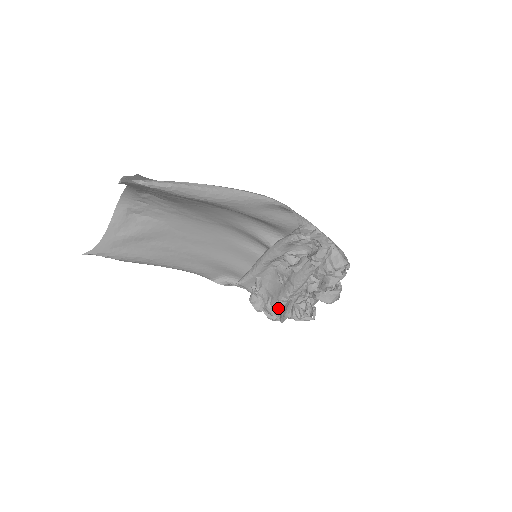
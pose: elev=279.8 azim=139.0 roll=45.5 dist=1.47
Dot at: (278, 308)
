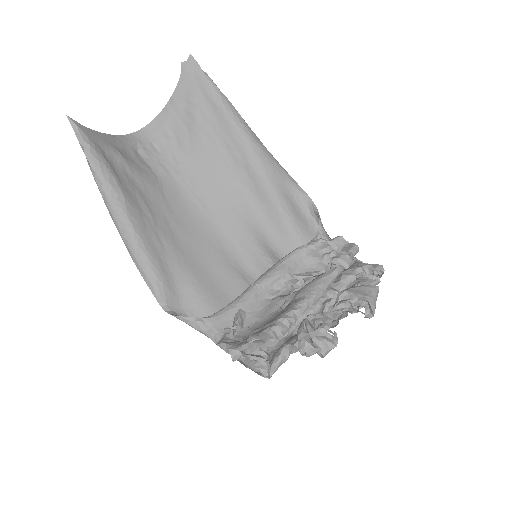
Dot at: (273, 334)
